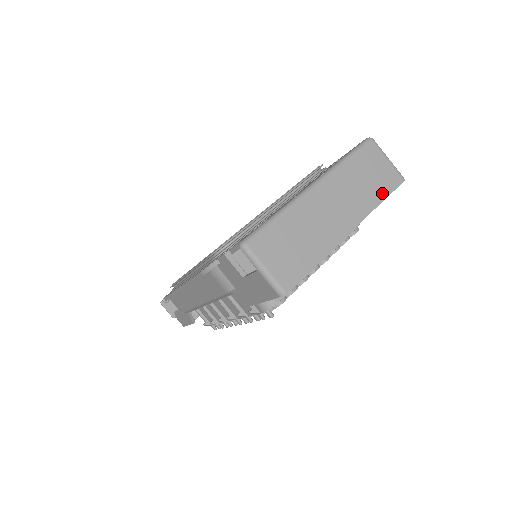
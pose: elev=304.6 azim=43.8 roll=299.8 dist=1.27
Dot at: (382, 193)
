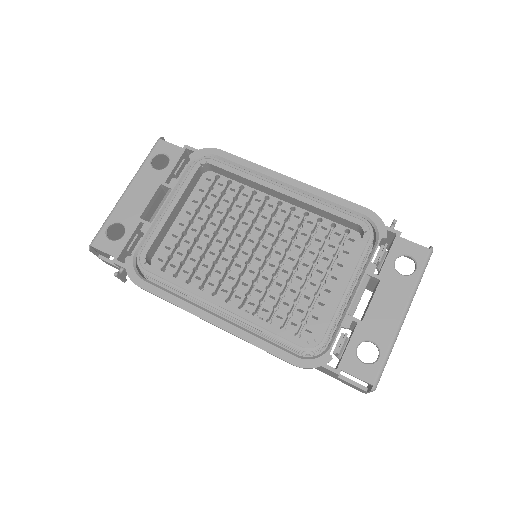
Dot at: occluded
